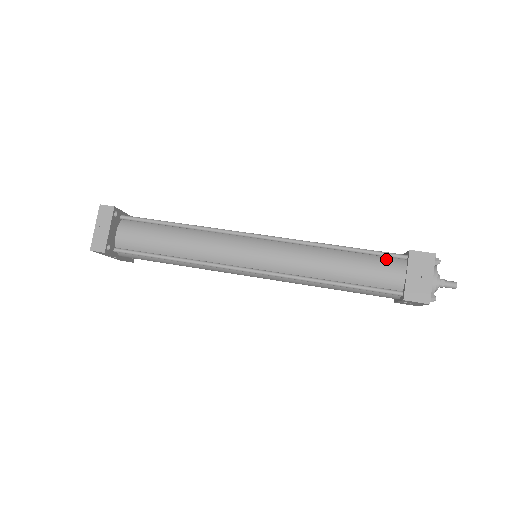
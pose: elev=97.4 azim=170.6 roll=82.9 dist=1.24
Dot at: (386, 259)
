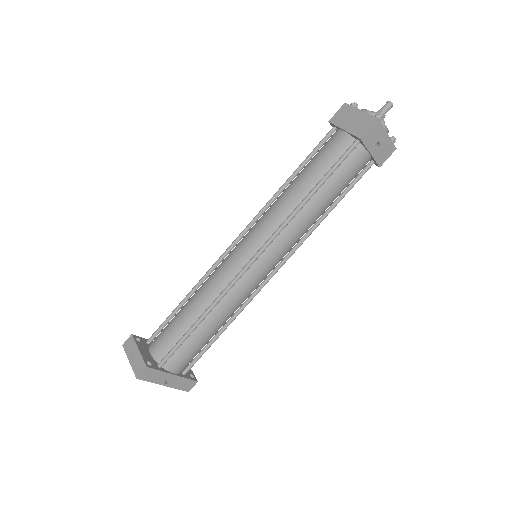
Dot at: (324, 144)
